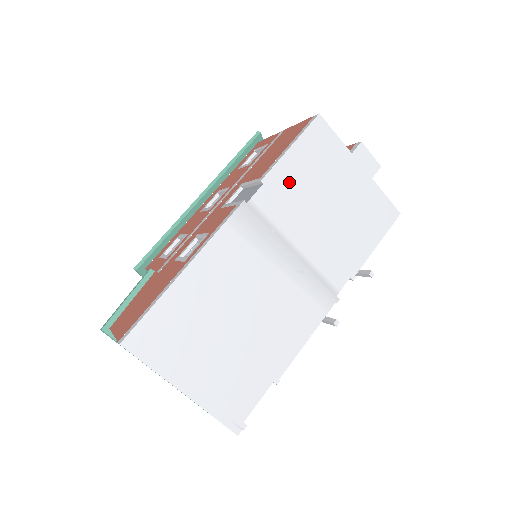
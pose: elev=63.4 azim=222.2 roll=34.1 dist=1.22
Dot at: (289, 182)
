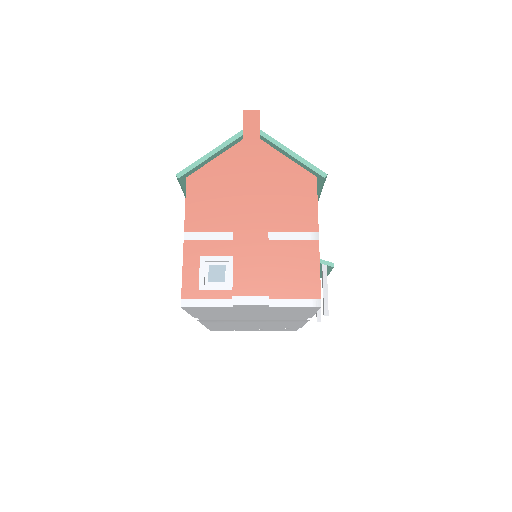
Dot at: (210, 316)
